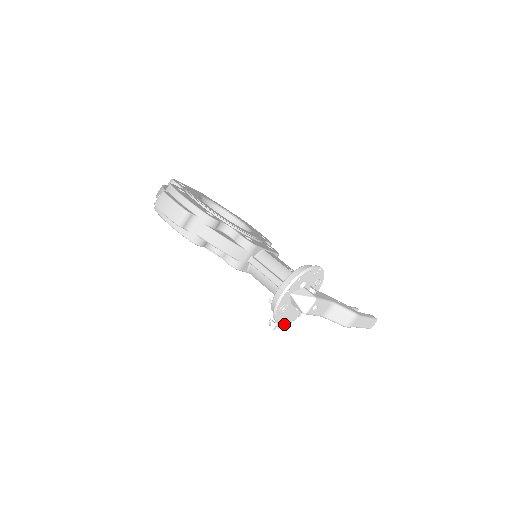
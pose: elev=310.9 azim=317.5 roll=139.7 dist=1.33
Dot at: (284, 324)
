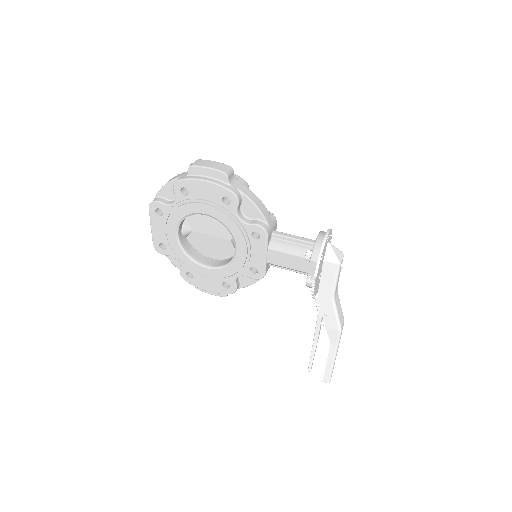
Dot at: (314, 288)
